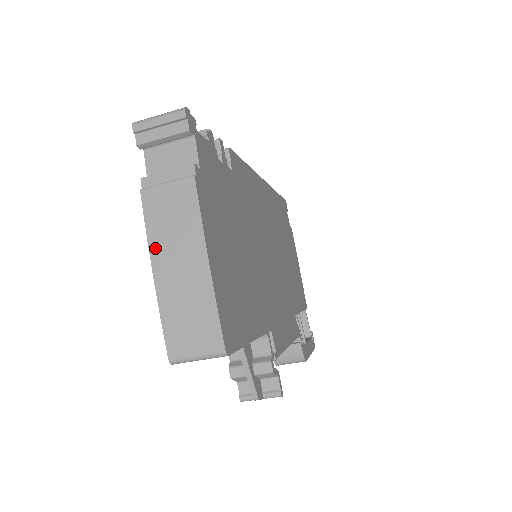
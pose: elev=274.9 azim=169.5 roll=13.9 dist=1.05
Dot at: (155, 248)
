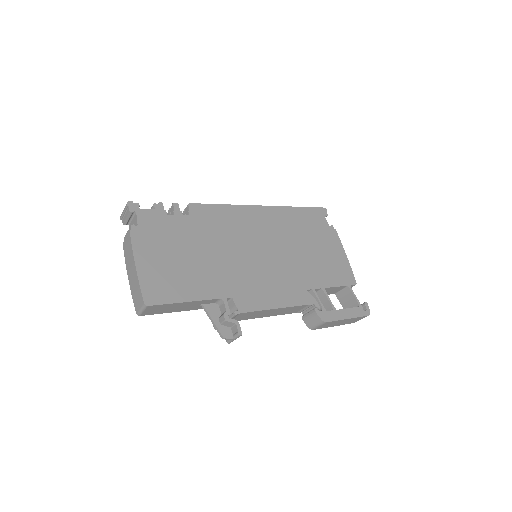
Dot at: (127, 266)
